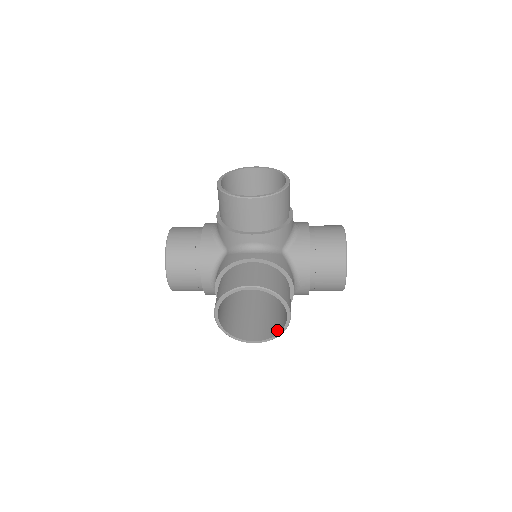
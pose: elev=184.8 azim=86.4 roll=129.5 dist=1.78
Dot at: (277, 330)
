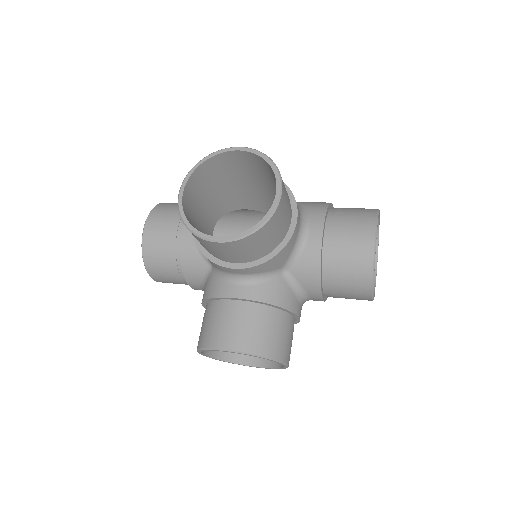
Dot at: occluded
